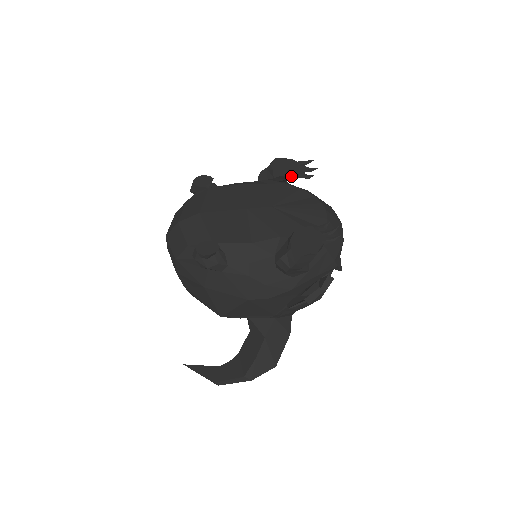
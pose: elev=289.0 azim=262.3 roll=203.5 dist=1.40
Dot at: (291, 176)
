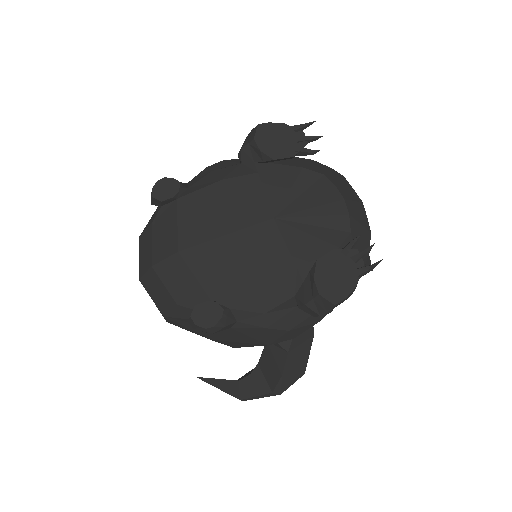
Dot at: (288, 157)
